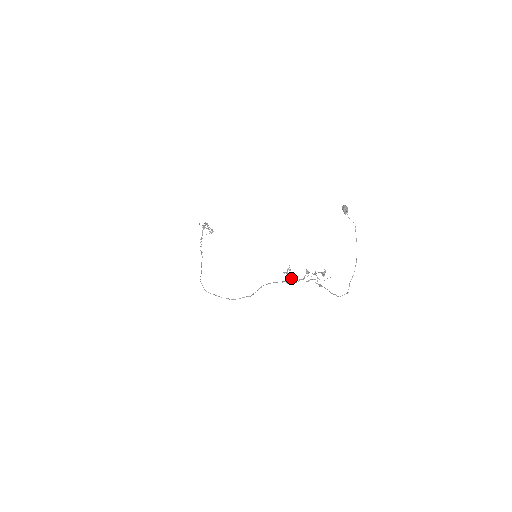
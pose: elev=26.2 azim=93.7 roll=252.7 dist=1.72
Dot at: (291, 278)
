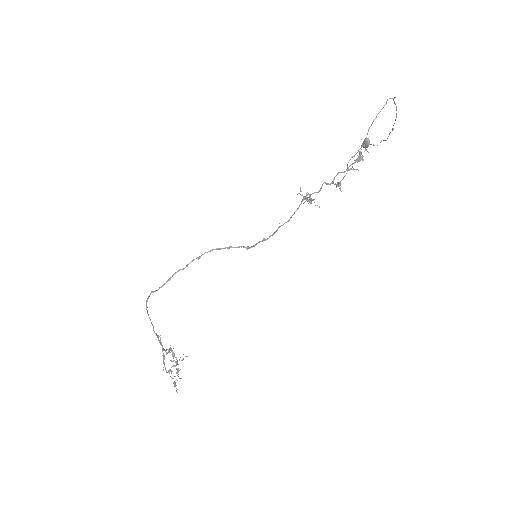
Dot at: (313, 199)
